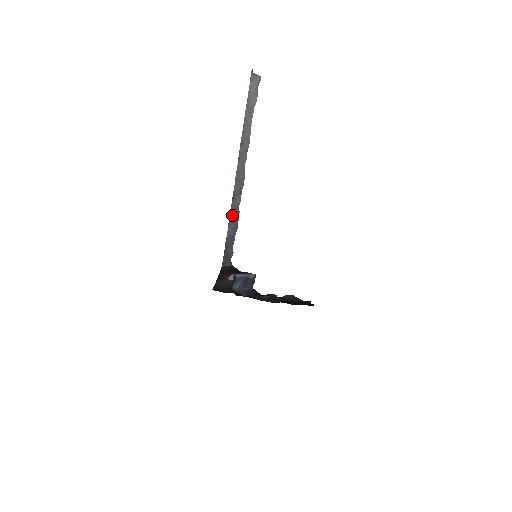
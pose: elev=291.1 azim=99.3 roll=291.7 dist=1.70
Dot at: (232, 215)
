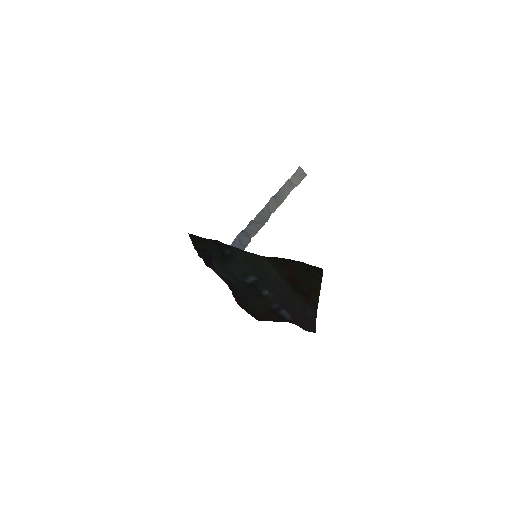
Dot at: (242, 236)
